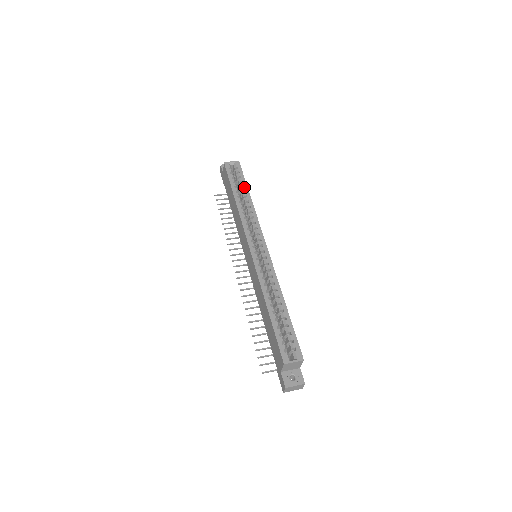
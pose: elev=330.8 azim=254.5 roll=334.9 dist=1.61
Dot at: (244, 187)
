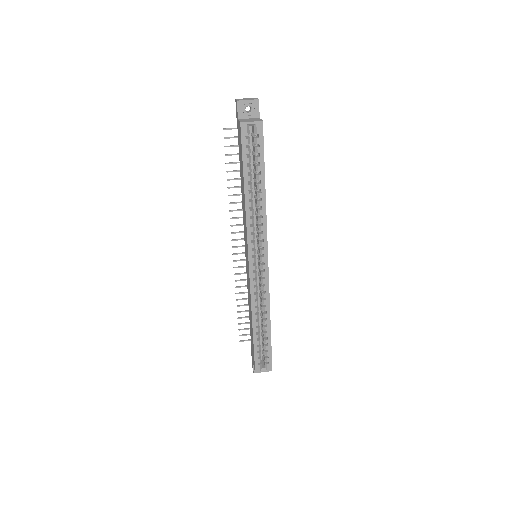
Dot at: (260, 174)
